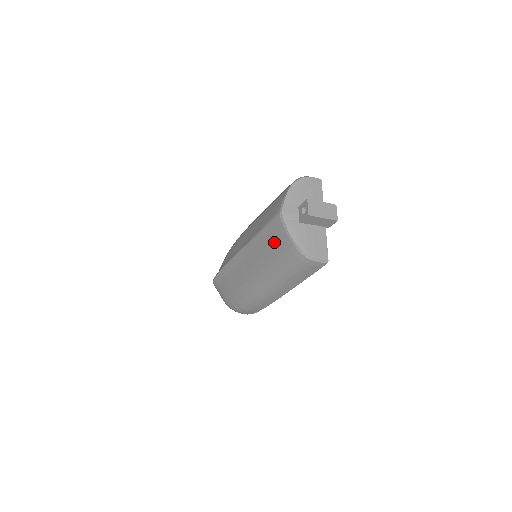
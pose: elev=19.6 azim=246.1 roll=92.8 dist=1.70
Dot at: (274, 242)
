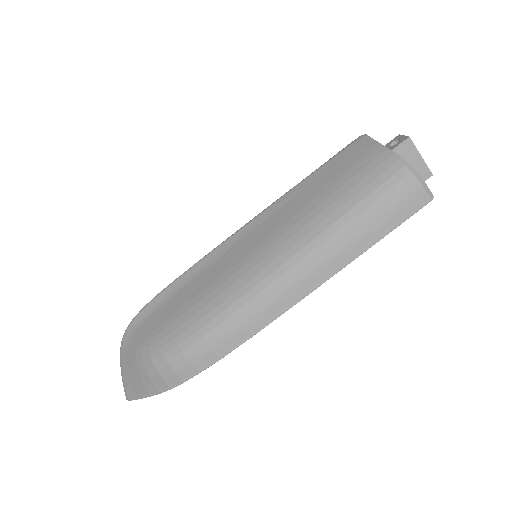
Dot at: (344, 170)
